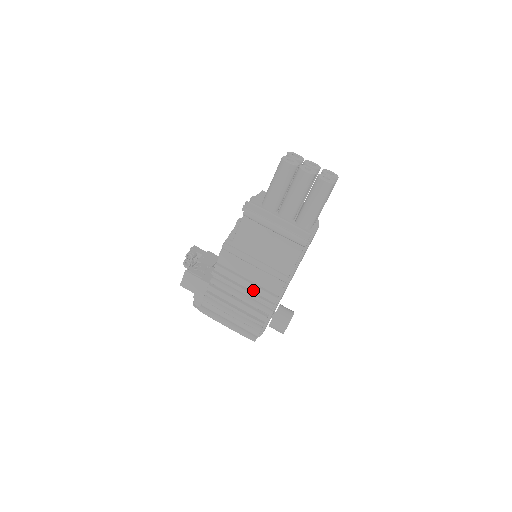
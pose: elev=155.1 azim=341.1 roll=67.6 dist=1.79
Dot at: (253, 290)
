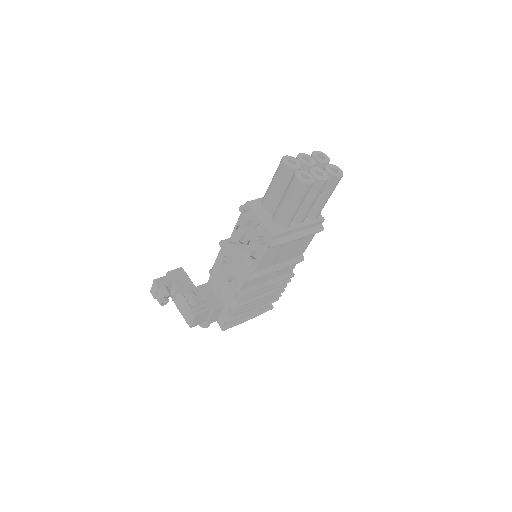
Dot at: occluded
